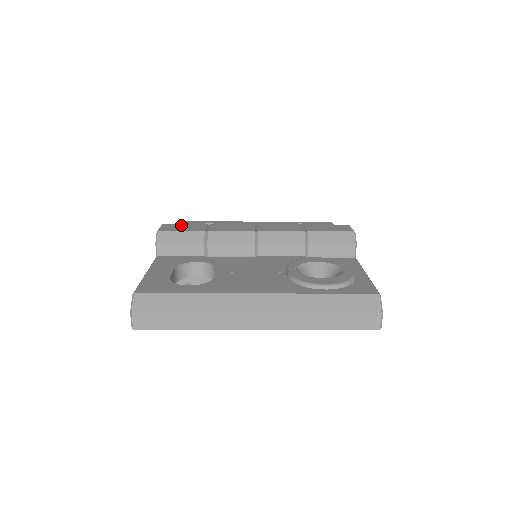
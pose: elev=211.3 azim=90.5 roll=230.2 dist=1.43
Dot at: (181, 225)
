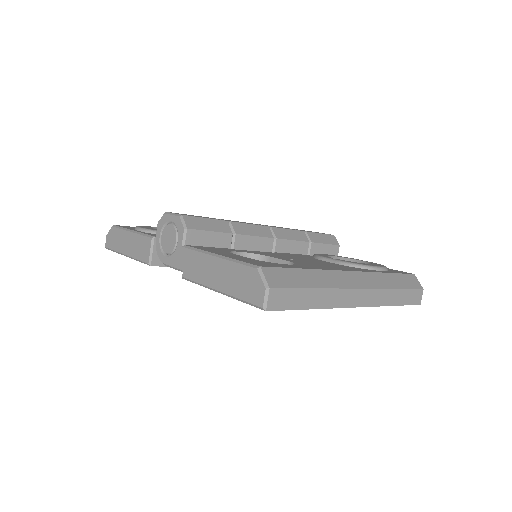
Dot at: occluded
